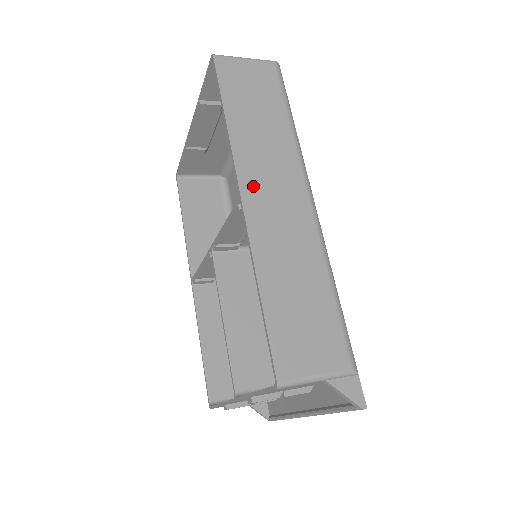
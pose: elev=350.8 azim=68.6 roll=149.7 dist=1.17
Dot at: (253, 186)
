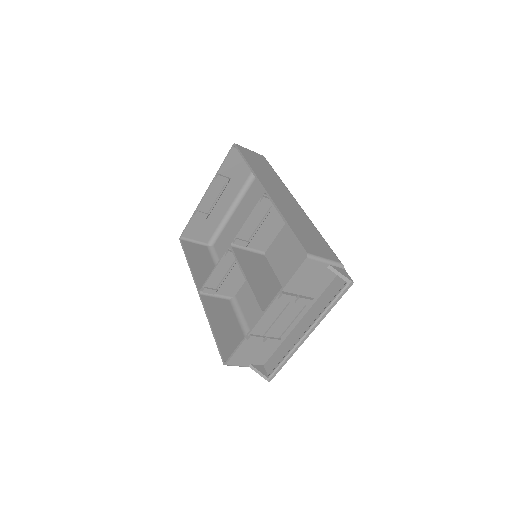
Dot at: (270, 188)
